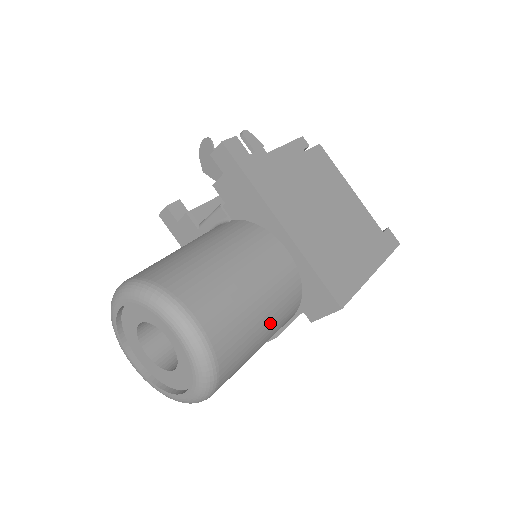
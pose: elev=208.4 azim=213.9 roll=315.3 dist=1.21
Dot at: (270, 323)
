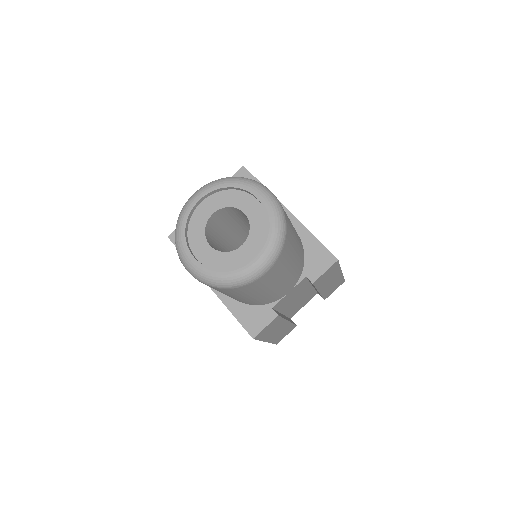
Dot at: (297, 249)
